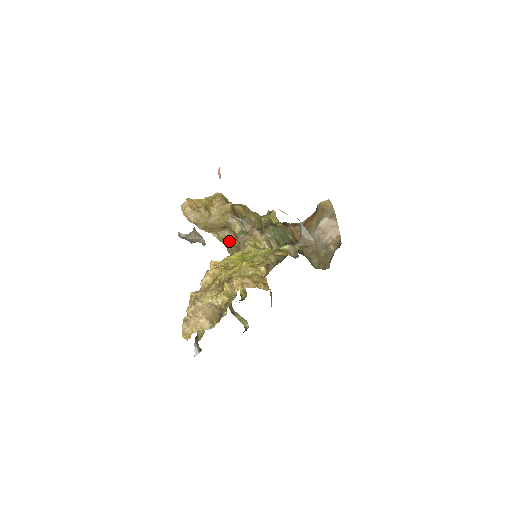
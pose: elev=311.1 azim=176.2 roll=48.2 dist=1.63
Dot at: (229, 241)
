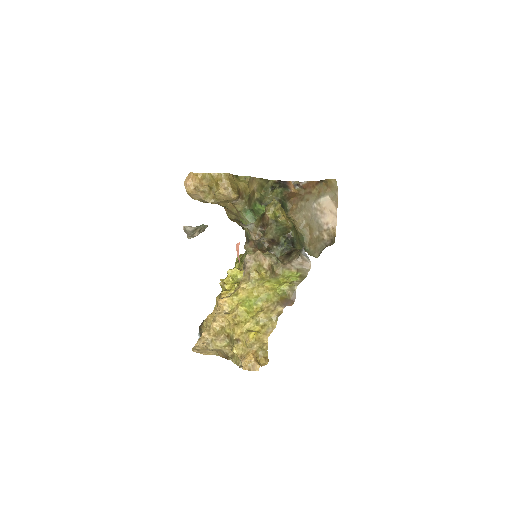
Dot at: (229, 209)
